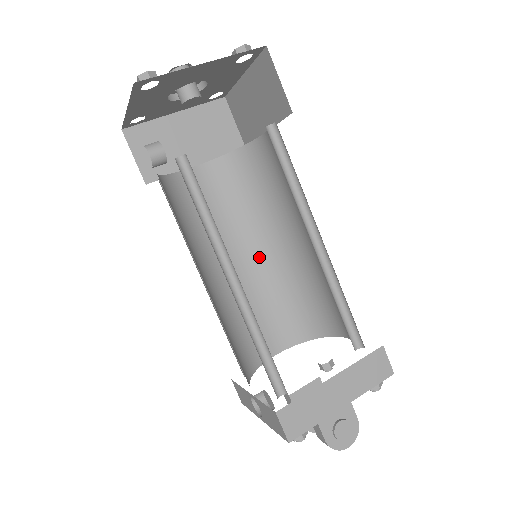
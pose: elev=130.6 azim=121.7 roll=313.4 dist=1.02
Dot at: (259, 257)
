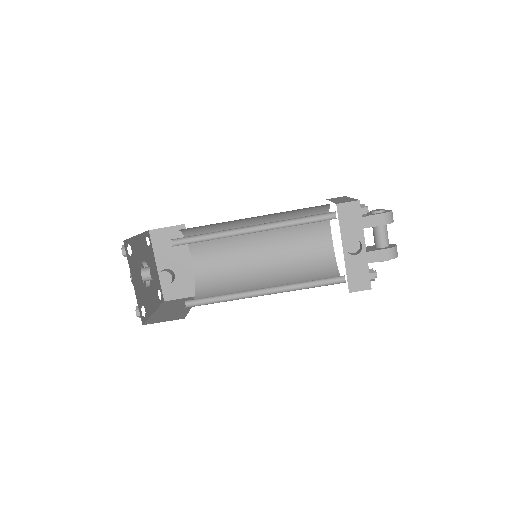
Dot at: (268, 286)
